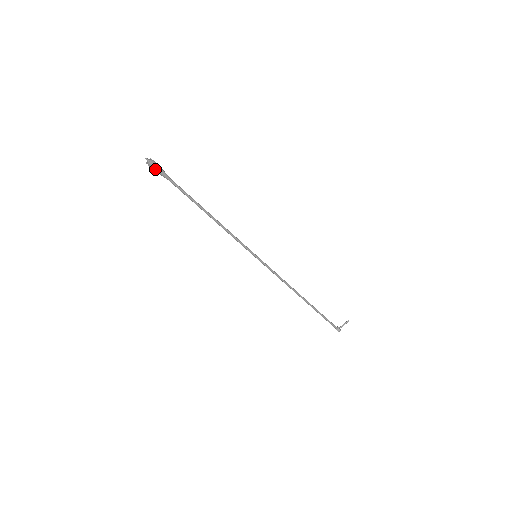
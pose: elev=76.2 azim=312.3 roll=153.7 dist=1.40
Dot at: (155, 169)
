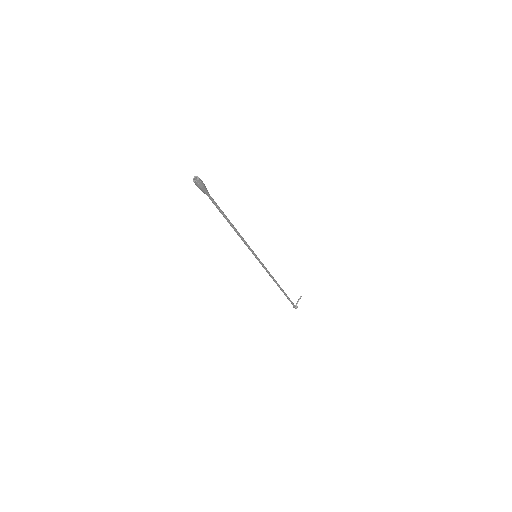
Dot at: (202, 186)
